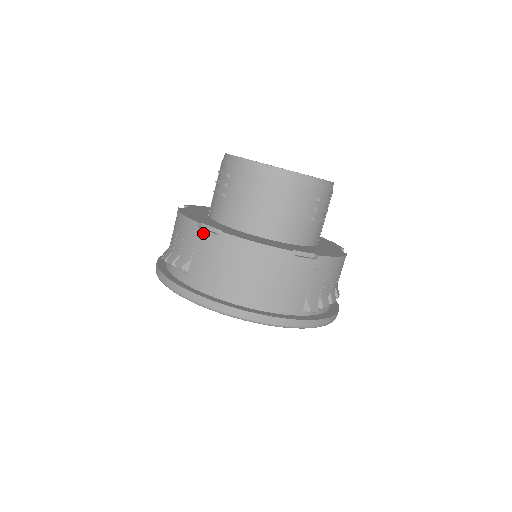
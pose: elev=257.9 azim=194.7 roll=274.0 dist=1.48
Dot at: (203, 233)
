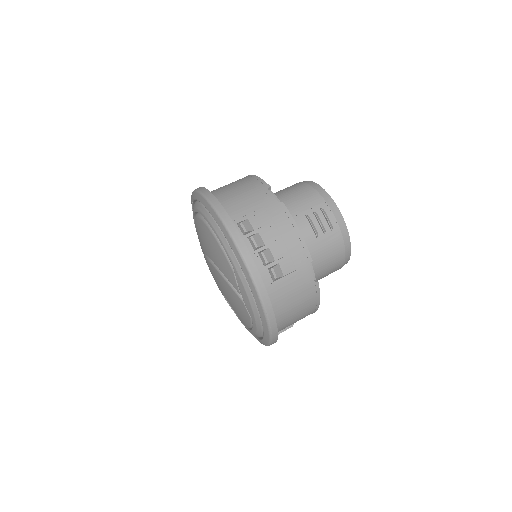
Dot at: occluded
